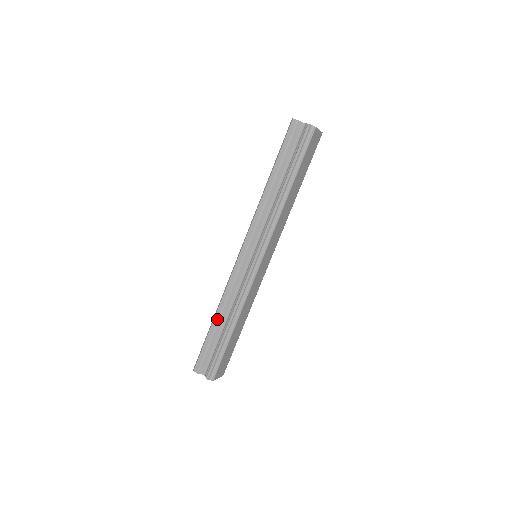
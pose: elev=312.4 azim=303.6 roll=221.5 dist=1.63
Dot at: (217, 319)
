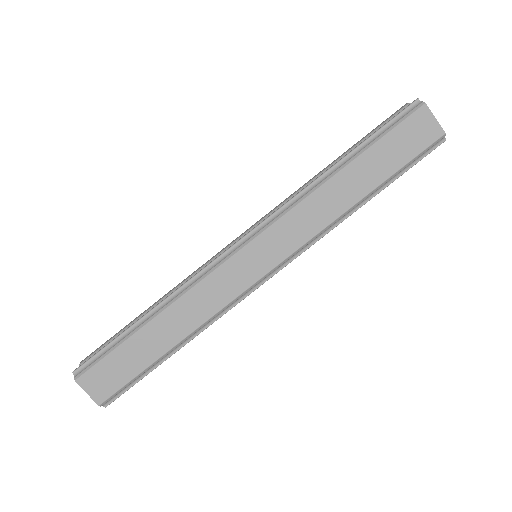
Dot at: (153, 305)
